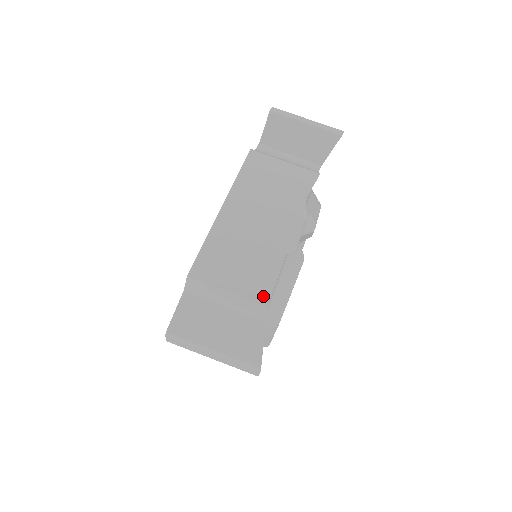
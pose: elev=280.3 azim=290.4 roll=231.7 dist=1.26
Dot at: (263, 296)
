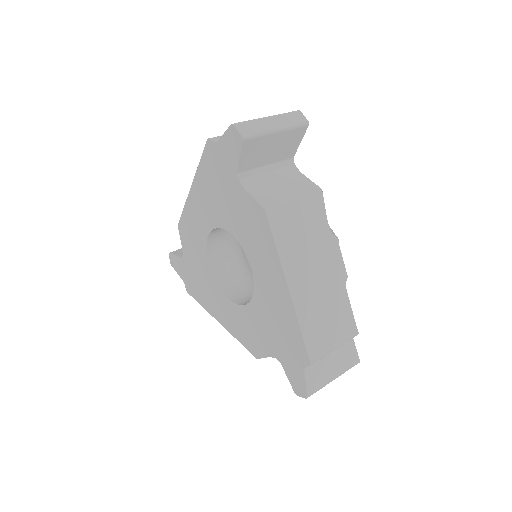
Dot at: occluded
